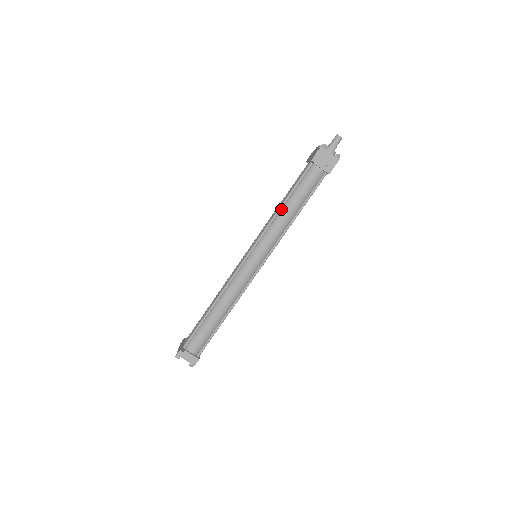
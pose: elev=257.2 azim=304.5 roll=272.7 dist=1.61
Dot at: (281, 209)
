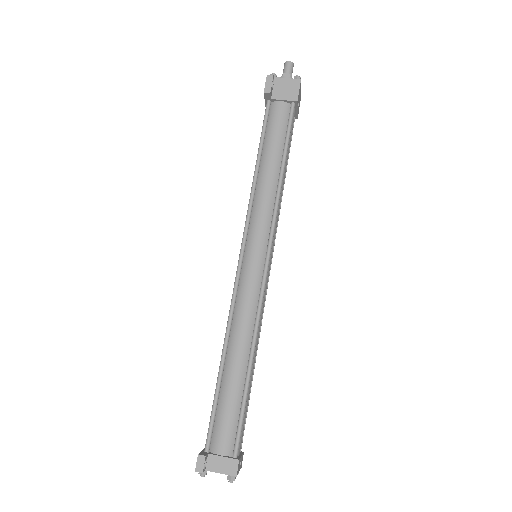
Dot at: (257, 173)
